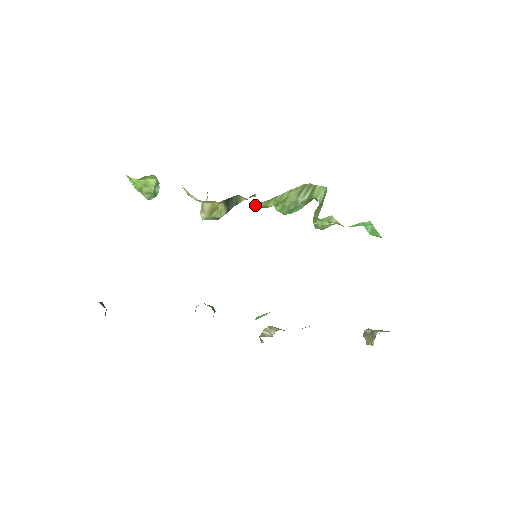
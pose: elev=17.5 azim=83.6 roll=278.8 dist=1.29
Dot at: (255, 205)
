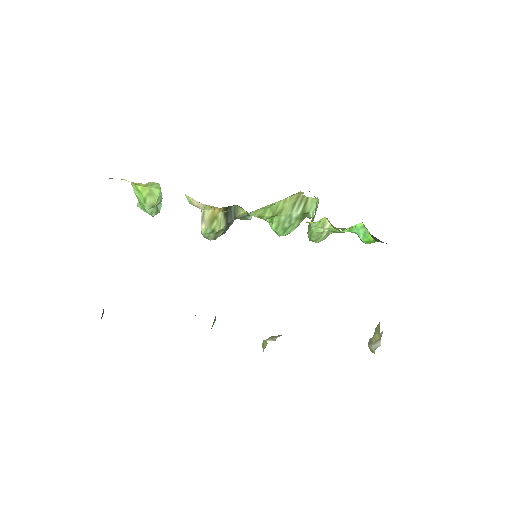
Dot at: (253, 213)
